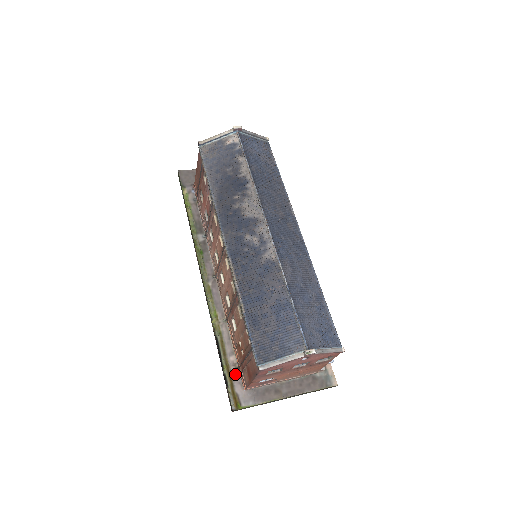
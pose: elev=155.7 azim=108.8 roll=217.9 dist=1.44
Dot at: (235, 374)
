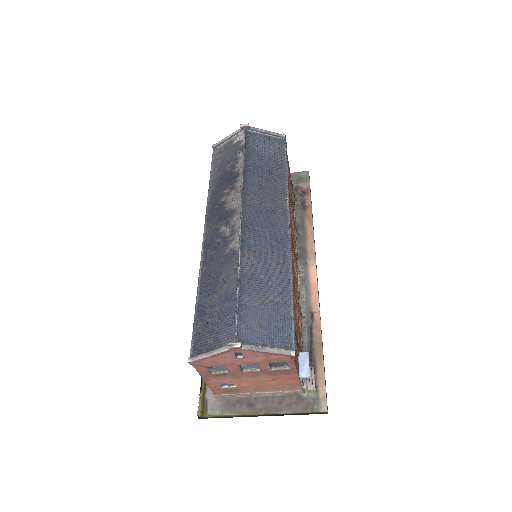
Dot at: occluded
